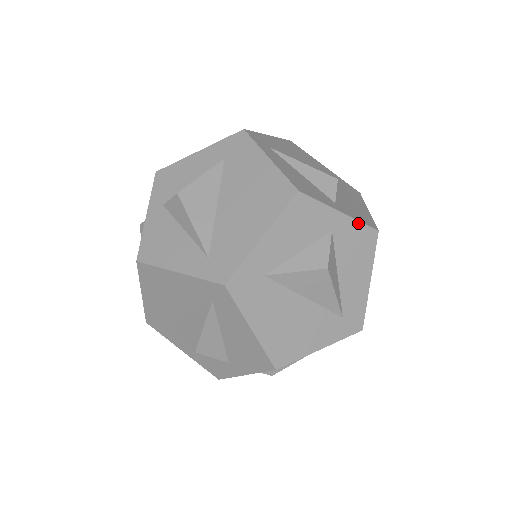
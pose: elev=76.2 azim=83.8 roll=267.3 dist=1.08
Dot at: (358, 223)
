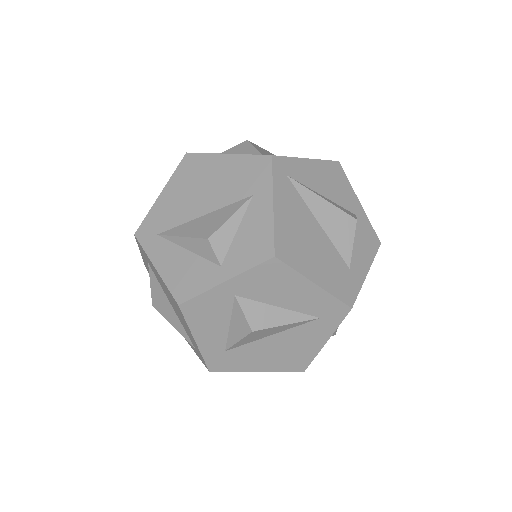
Dot at: (249, 272)
